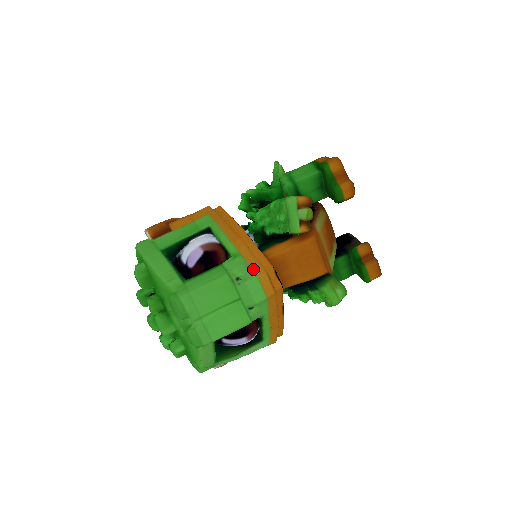
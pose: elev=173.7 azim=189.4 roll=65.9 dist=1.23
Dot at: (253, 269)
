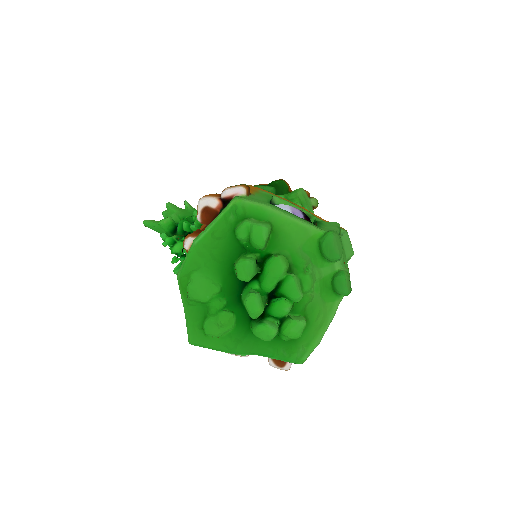
Dot at: occluded
